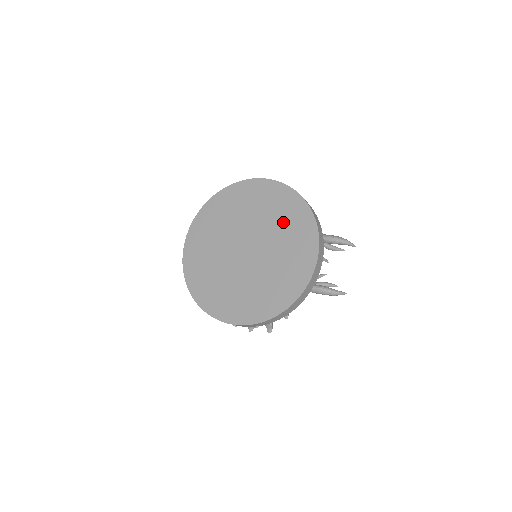
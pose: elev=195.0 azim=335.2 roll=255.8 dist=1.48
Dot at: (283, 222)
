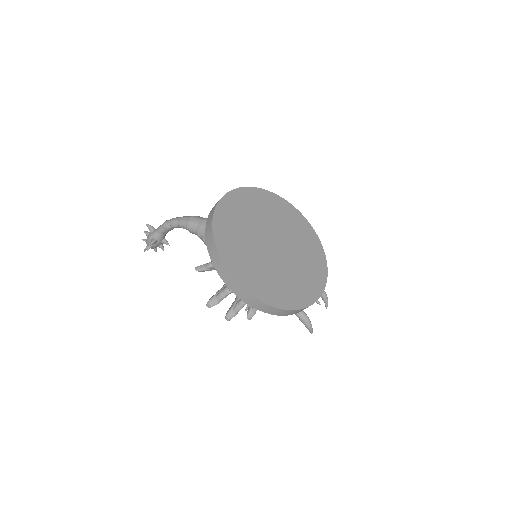
Dot at: (307, 252)
